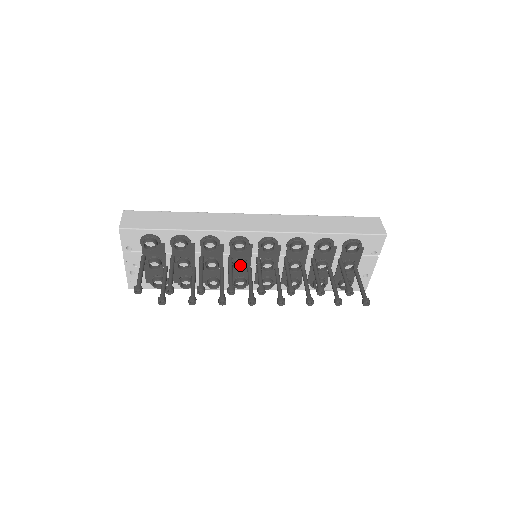
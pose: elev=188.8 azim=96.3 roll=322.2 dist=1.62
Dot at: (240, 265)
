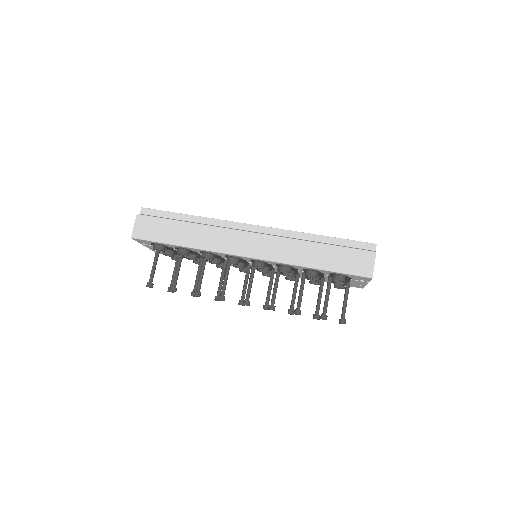
Dot at: occluded
